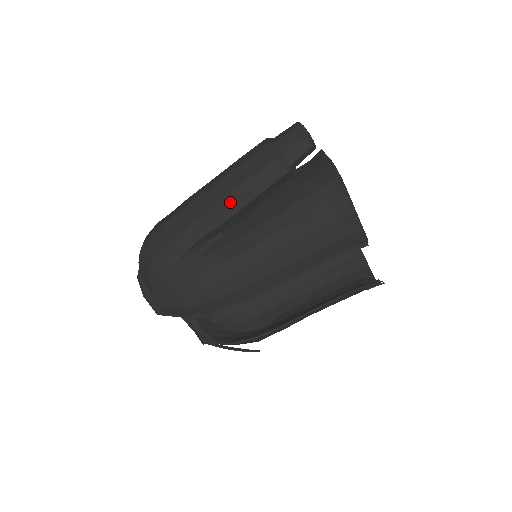
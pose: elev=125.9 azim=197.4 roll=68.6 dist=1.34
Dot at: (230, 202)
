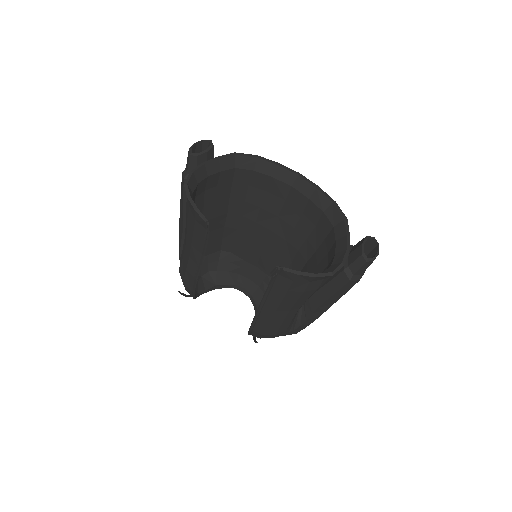
Dot at: (181, 210)
